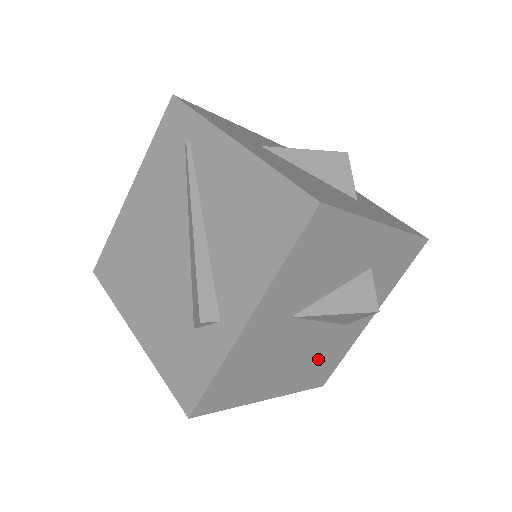
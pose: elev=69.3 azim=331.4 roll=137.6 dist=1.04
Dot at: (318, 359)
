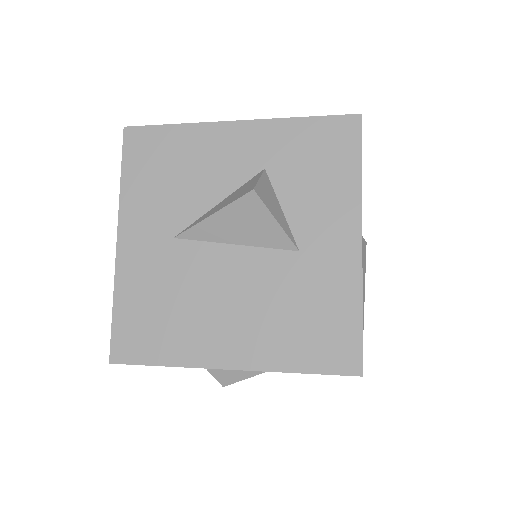
Dot at: (289, 310)
